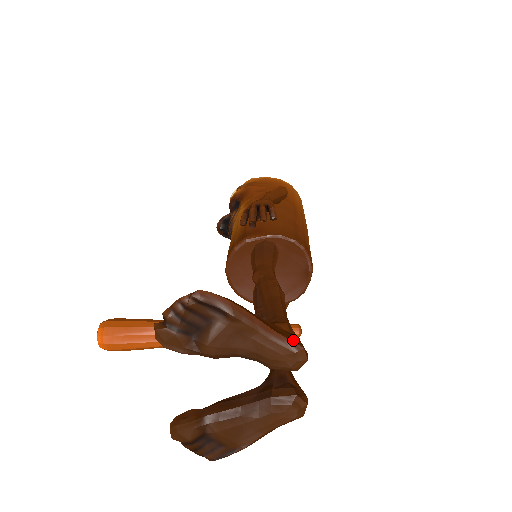
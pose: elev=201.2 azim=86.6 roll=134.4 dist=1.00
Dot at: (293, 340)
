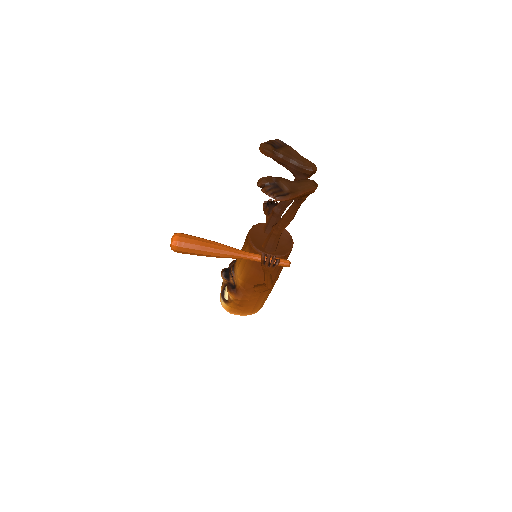
Dot at: occluded
